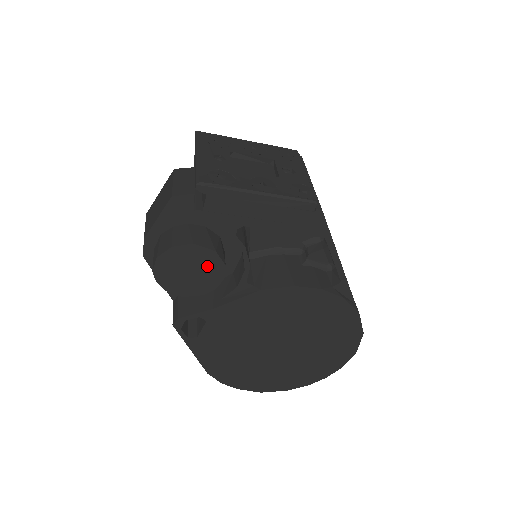
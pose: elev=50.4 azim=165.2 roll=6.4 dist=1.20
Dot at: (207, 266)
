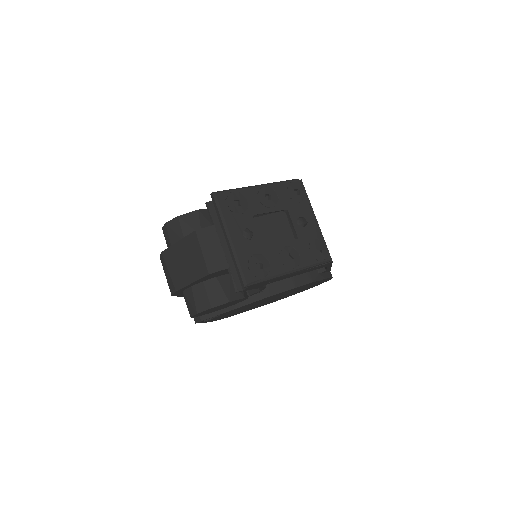
Dot at: (234, 302)
